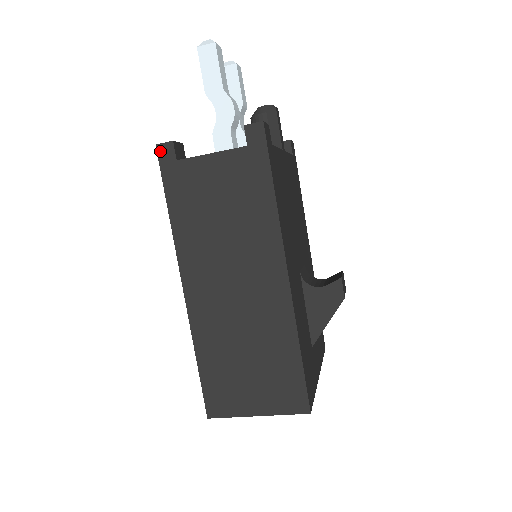
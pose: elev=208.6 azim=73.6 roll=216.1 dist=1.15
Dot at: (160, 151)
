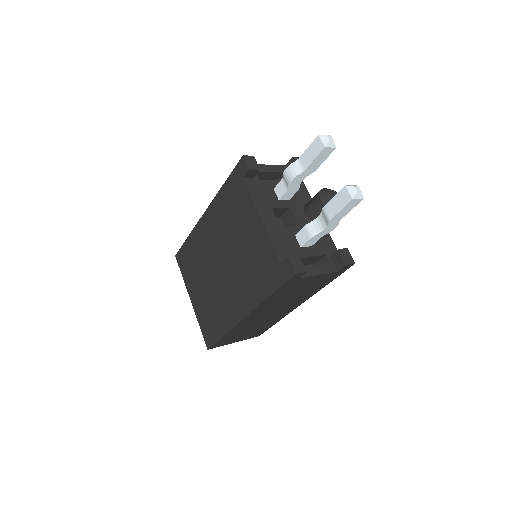
Dot at: (295, 276)
